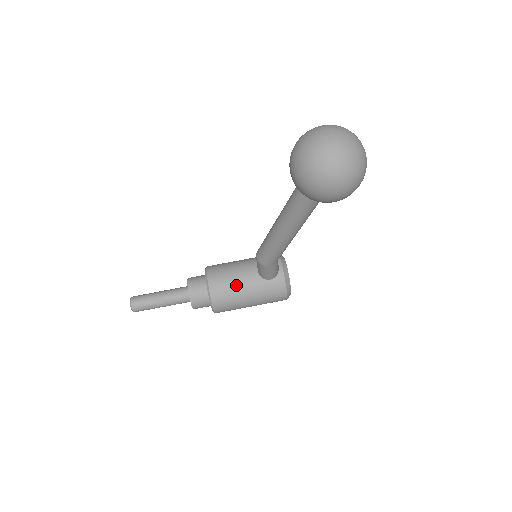
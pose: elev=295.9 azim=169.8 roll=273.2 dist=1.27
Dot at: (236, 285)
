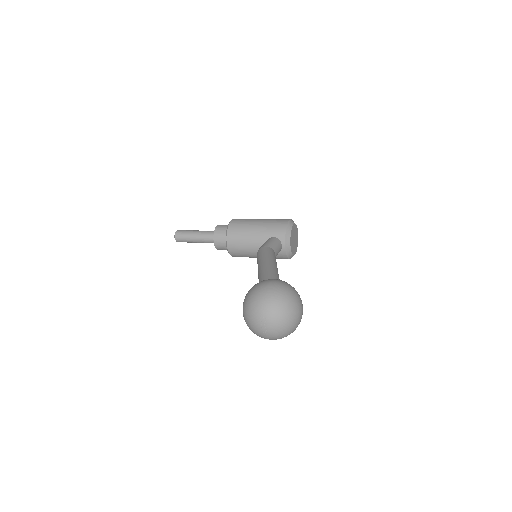
Dot at: (248, 251)
